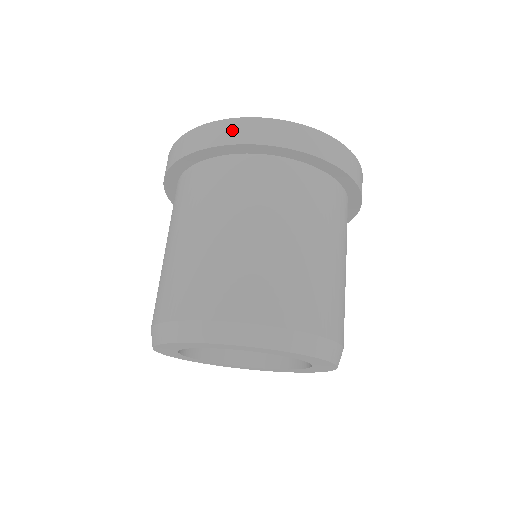
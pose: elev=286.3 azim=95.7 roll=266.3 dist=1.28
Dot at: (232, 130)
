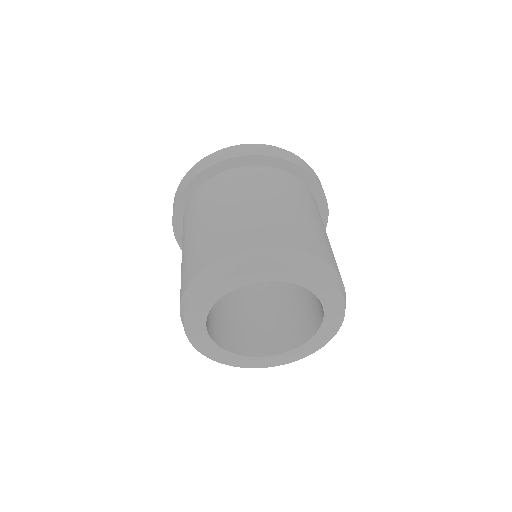
Dot at: (222, 154)
